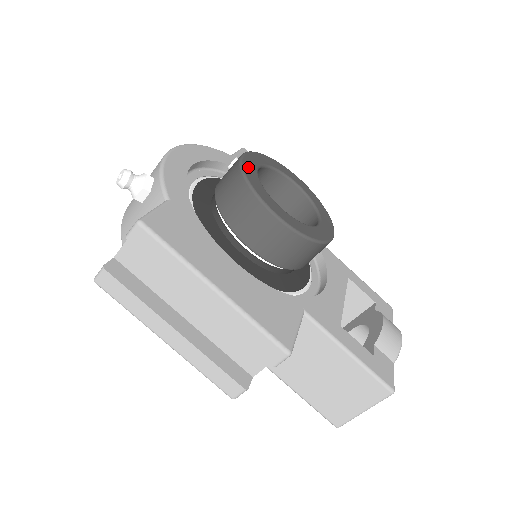
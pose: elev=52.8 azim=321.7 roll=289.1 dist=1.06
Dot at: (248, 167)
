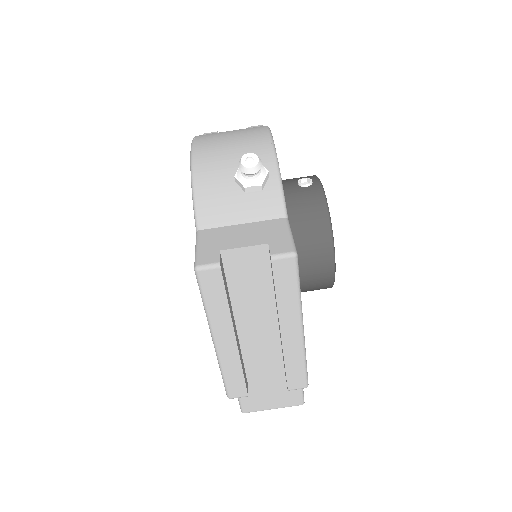
Dot at: occluded
